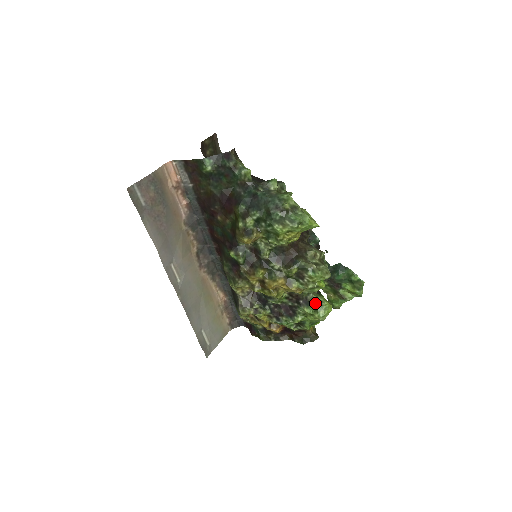
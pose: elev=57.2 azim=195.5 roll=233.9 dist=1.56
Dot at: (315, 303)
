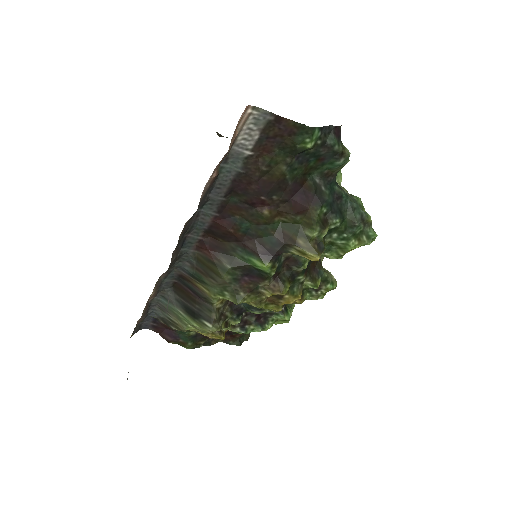
Dot at: (289, 307)
